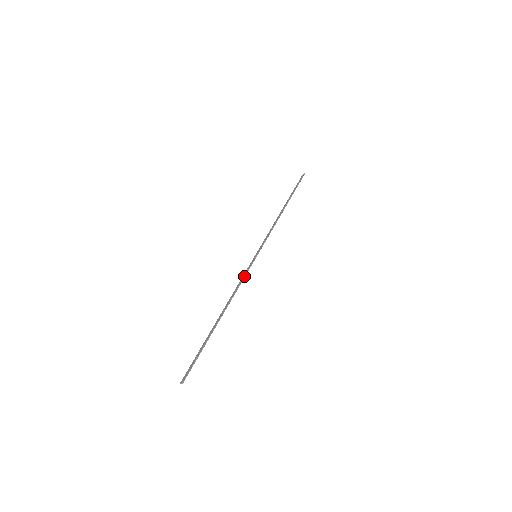
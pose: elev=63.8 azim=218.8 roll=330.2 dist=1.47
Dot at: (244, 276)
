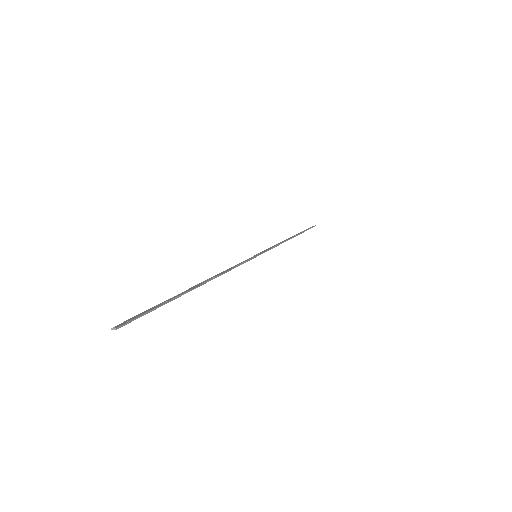
Dot at: (239, 264)
